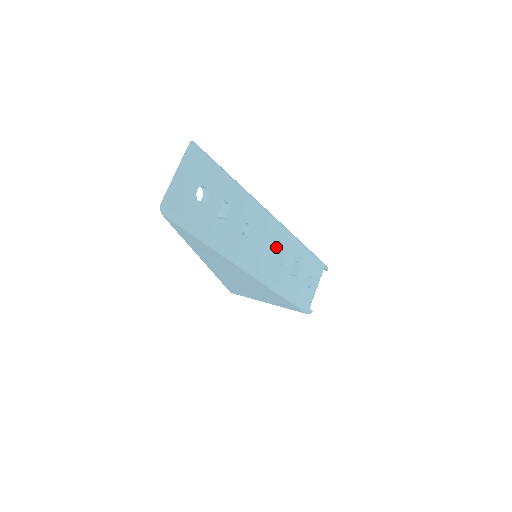
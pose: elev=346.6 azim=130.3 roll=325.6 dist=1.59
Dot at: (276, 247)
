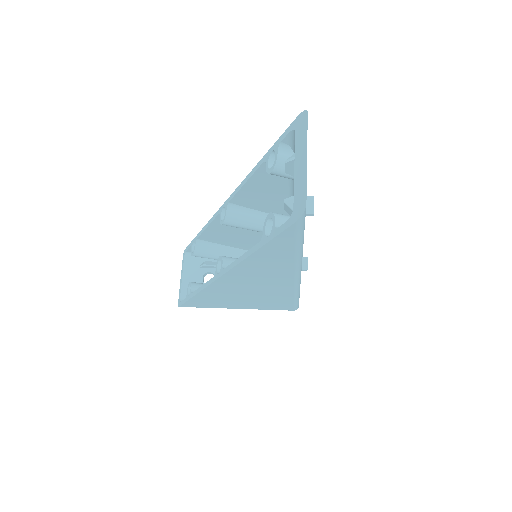
Dot at: occluded
